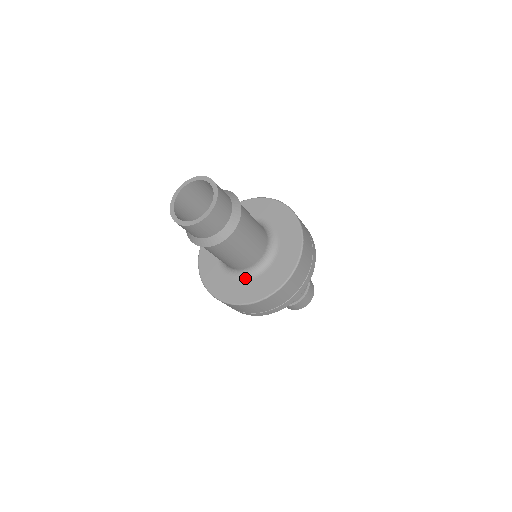
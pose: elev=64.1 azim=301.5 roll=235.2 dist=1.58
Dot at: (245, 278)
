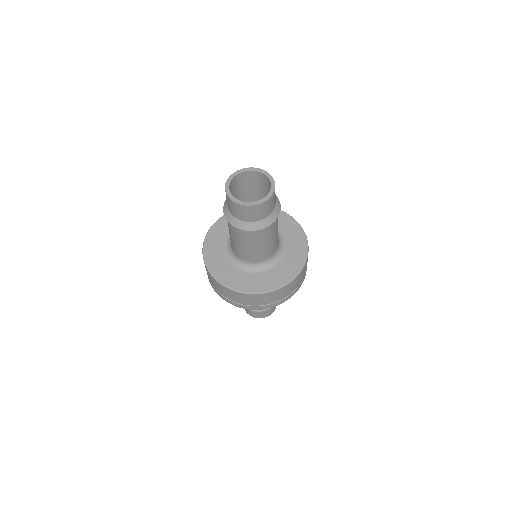
Dot at: (243, 269)
